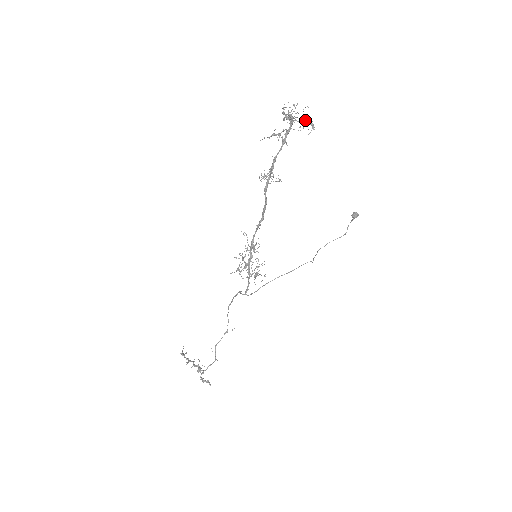
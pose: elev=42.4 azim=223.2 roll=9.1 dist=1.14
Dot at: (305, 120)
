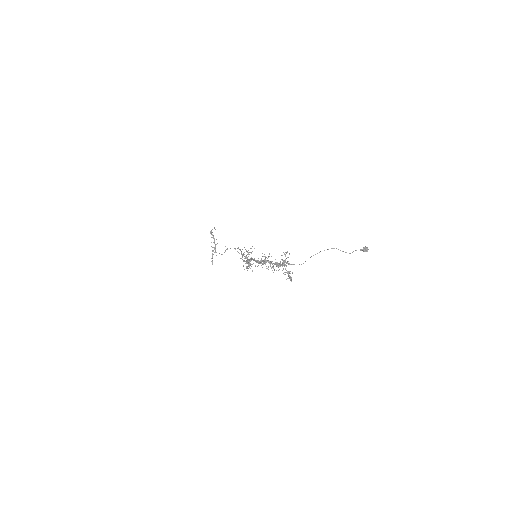
Dot at: (288, 274)
